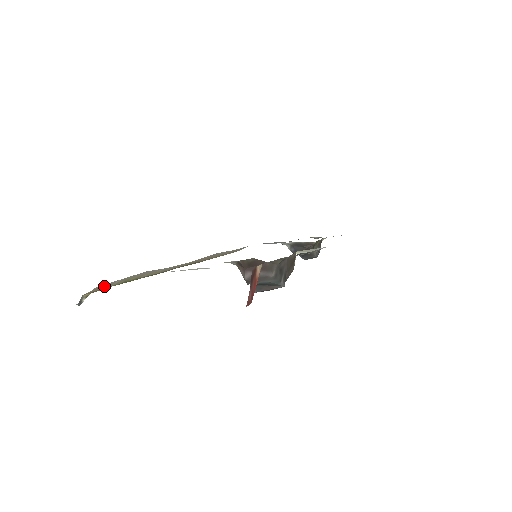
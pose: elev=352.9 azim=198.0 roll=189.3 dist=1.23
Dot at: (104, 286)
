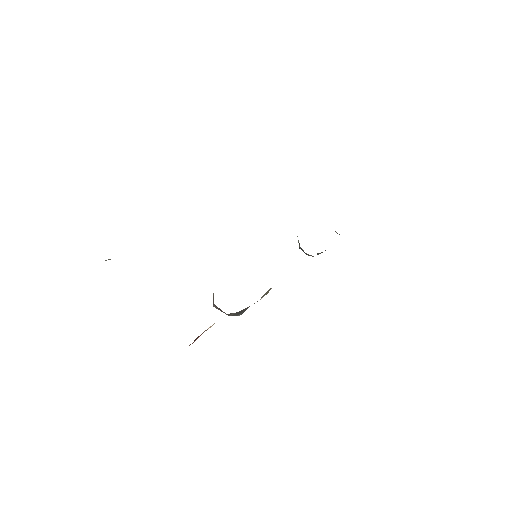
Dot at: occluded
